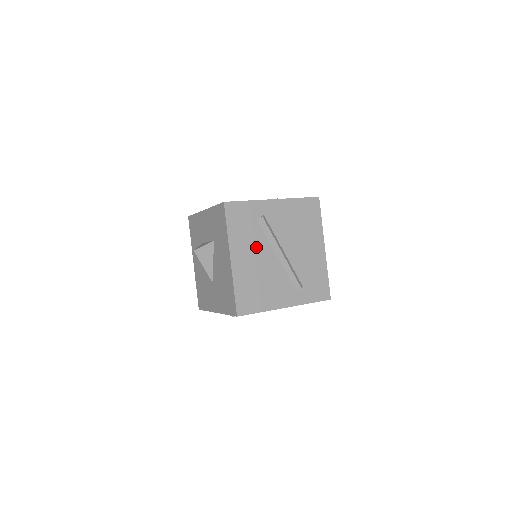
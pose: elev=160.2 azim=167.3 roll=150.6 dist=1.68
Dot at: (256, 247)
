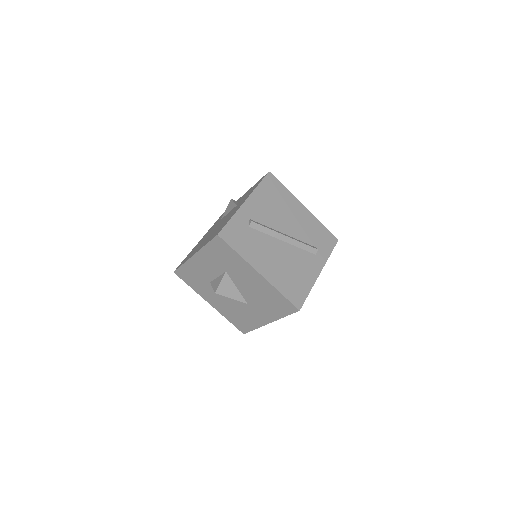
Dot at: (266, 248)
